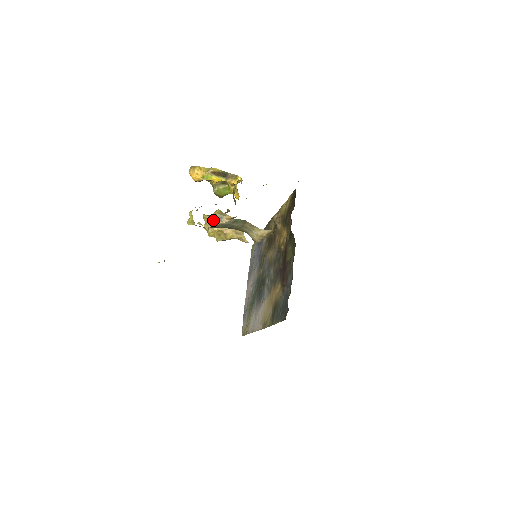
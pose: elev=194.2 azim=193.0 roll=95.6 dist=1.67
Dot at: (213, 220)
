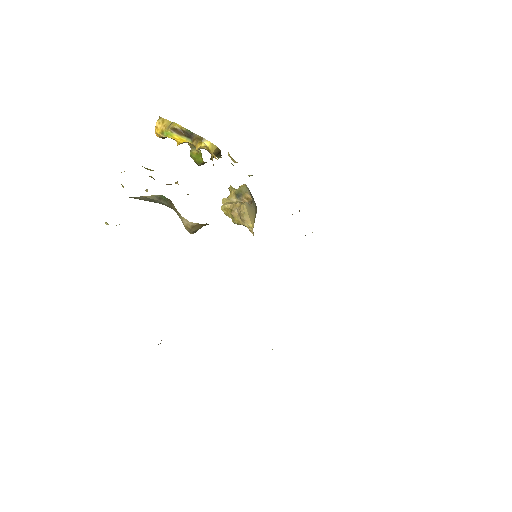
Dot at: (234, 195)
